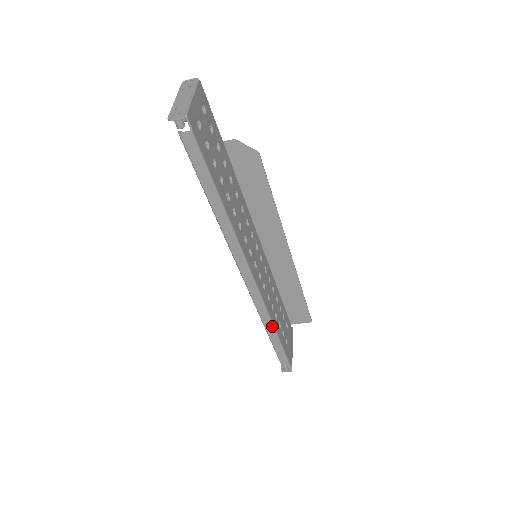
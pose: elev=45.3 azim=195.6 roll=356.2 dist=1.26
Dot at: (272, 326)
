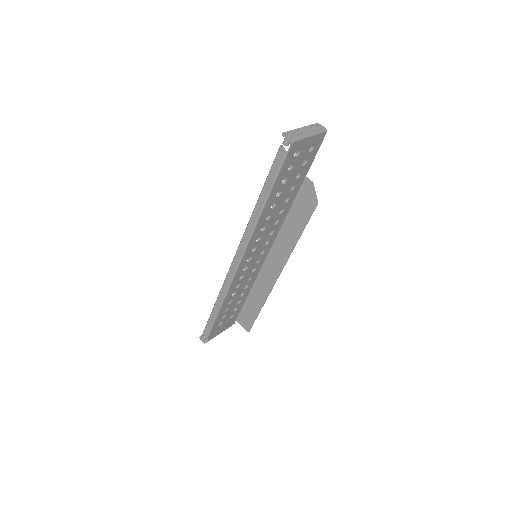
Dot at: (221, 303)
